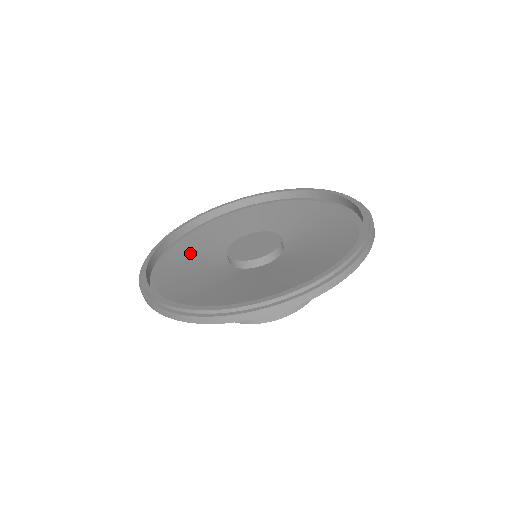
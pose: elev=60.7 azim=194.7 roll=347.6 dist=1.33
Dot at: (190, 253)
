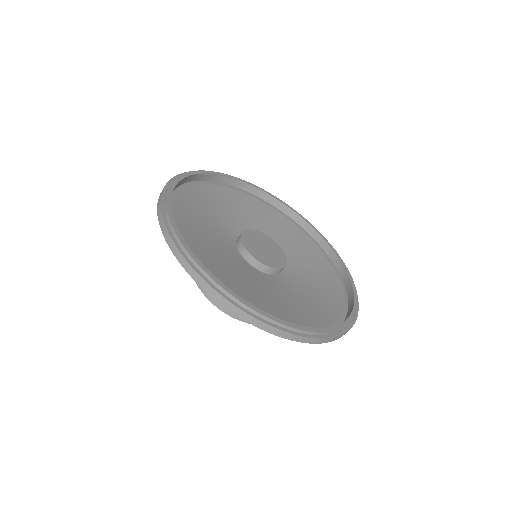
Dot at: (196, 224)
